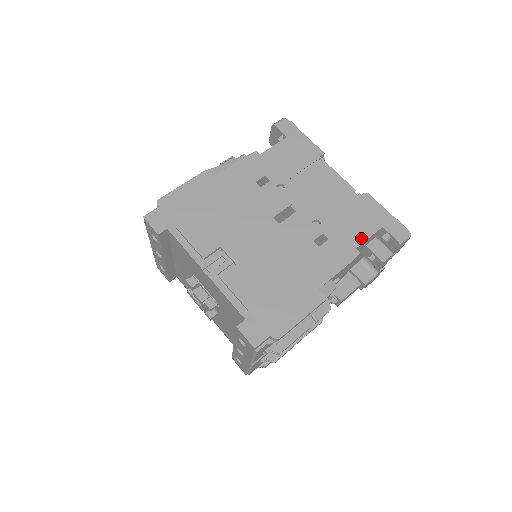
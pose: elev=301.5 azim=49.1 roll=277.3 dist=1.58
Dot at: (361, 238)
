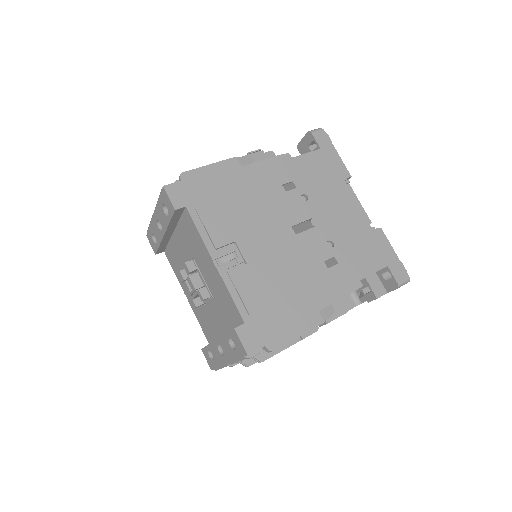
Dot at: (367, 271)
